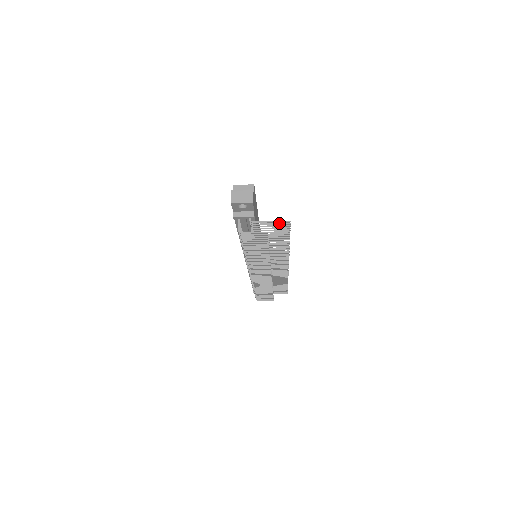
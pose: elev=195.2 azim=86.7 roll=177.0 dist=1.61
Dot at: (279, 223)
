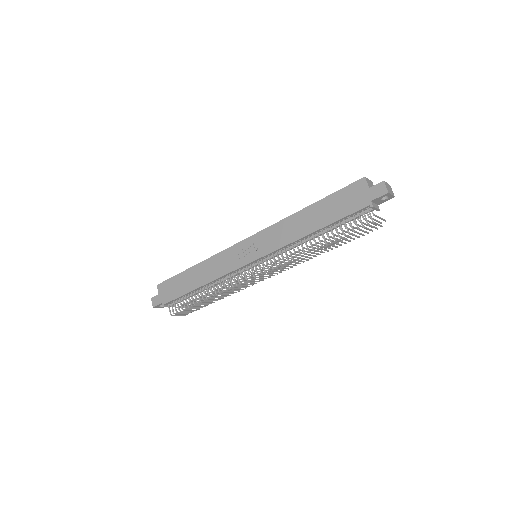
Dot at: occluded
